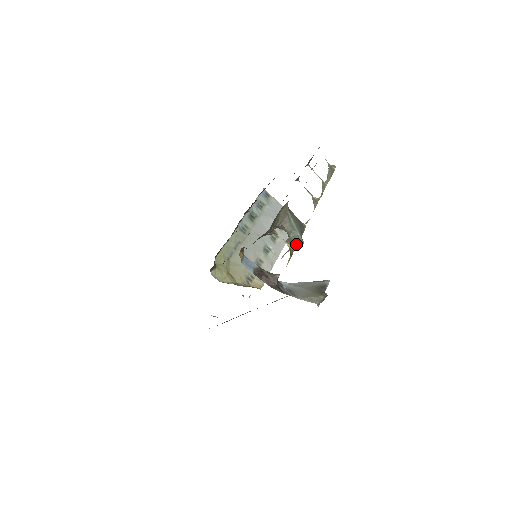
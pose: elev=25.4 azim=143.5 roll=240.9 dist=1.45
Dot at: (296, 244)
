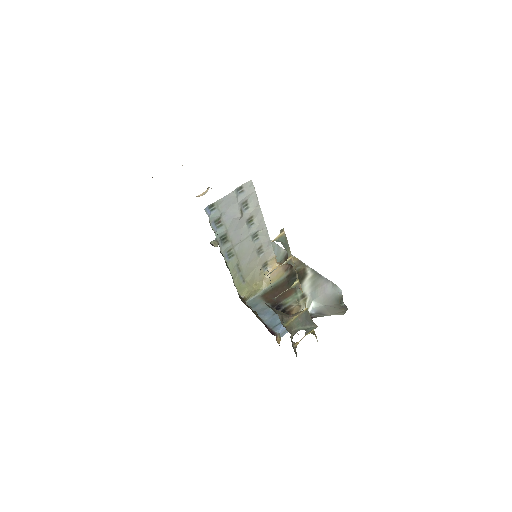
Dot at: (312, 328)
